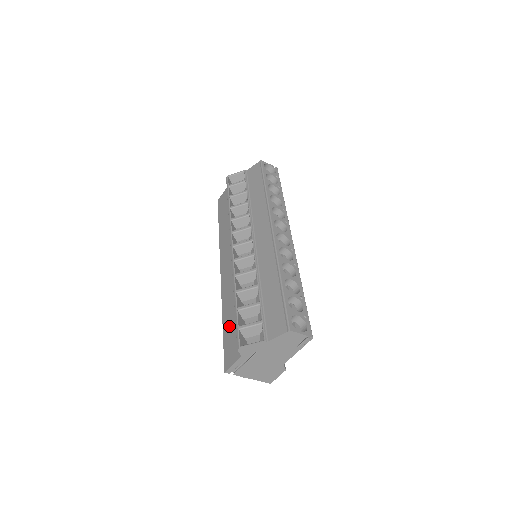
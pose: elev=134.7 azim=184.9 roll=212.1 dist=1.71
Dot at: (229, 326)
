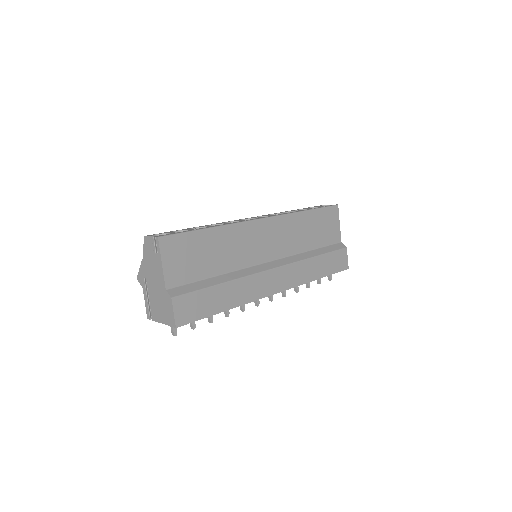
Dot at: occluded
